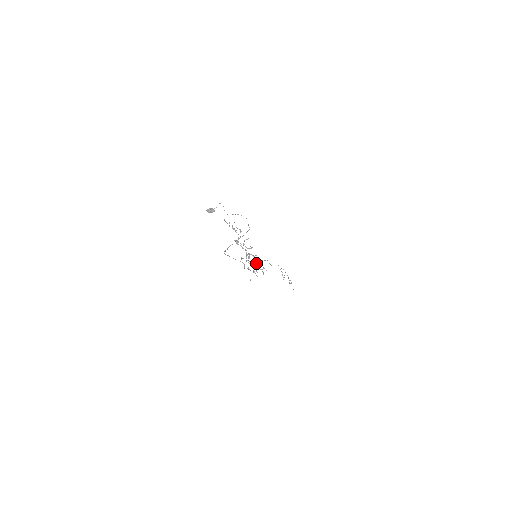
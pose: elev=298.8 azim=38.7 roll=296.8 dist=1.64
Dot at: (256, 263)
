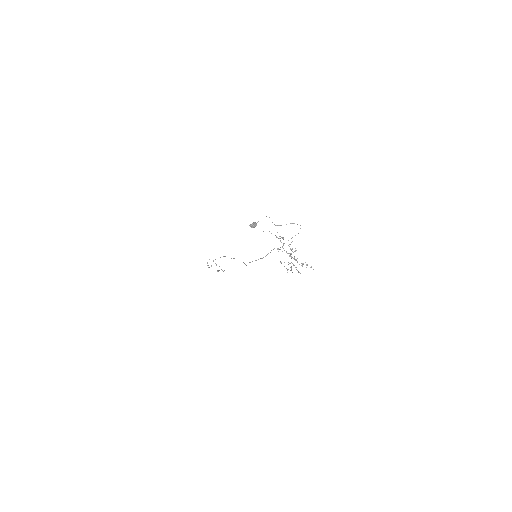
Dot at: occluded
